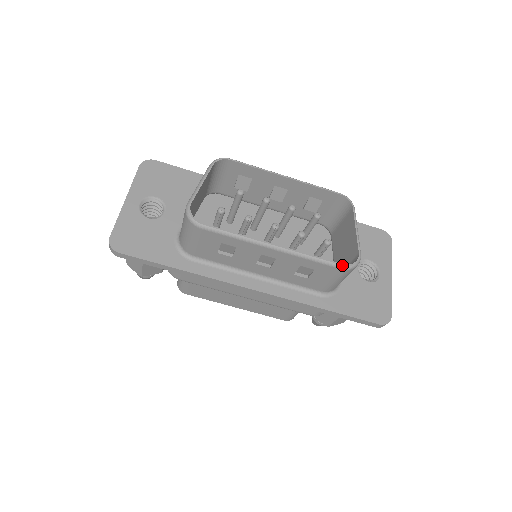
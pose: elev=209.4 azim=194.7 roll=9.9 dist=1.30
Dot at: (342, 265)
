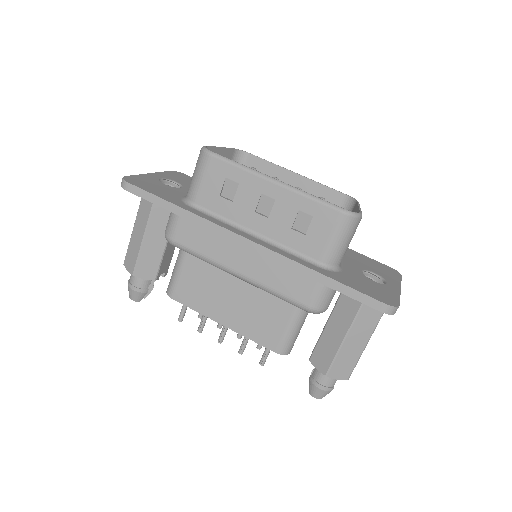
Dot at: (341, 208)
